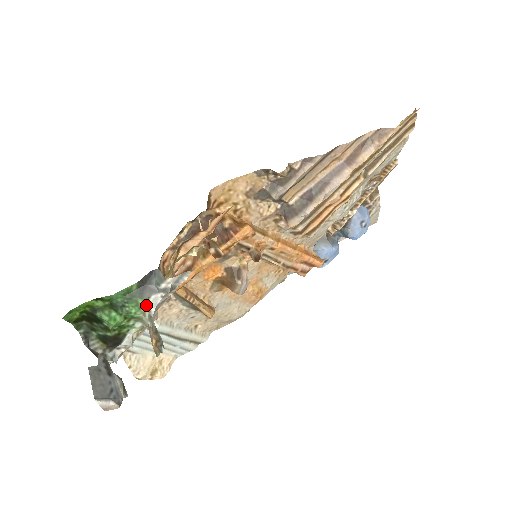
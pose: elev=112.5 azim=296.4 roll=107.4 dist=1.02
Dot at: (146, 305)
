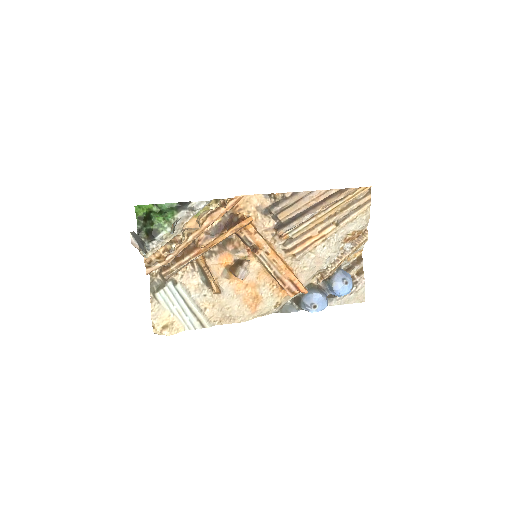
Dot at: (177, 215)
